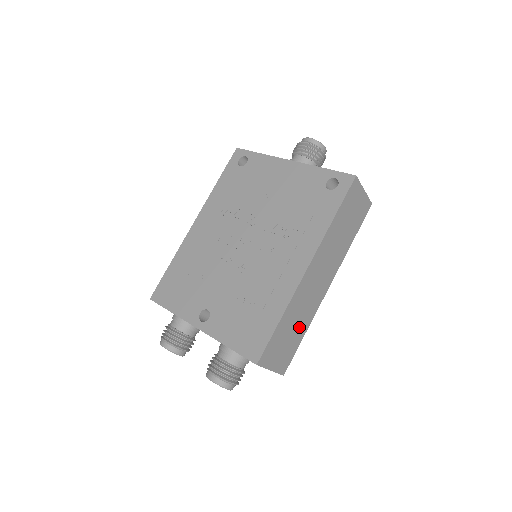
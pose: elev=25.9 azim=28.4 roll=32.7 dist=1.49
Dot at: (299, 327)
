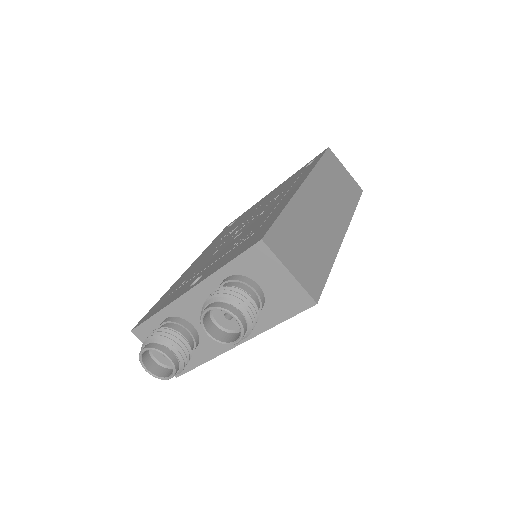
Dot at: (317, 249)
